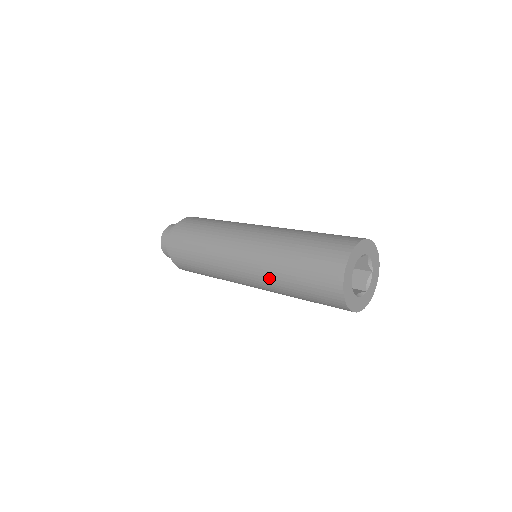
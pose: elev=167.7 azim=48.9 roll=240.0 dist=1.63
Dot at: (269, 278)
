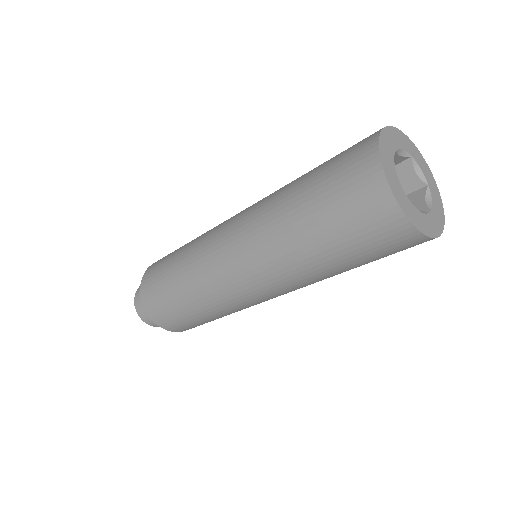
Dot at: (269, 200)
